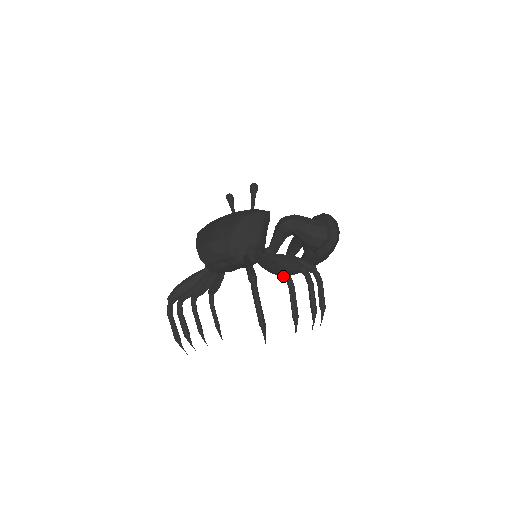
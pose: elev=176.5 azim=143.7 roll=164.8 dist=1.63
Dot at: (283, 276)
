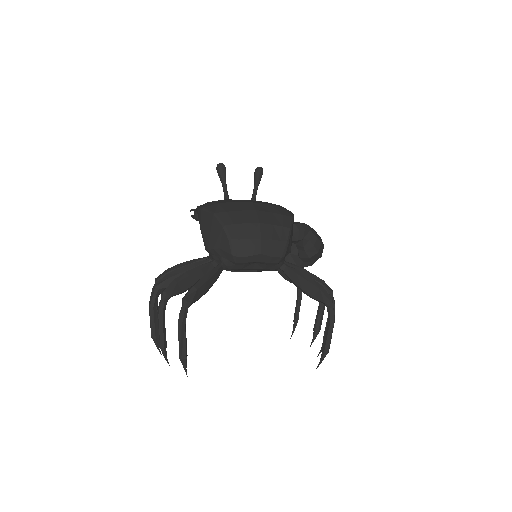
Dot at: occluded
